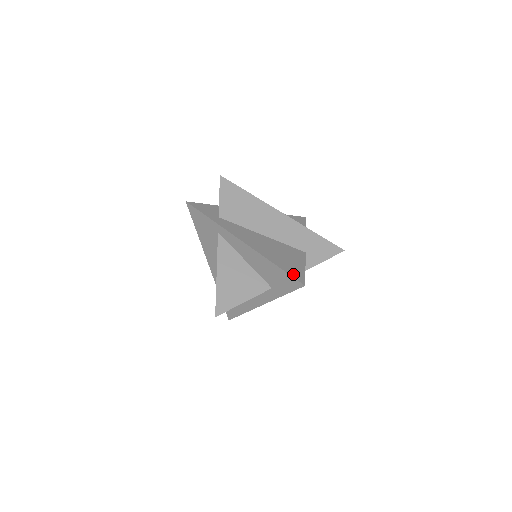
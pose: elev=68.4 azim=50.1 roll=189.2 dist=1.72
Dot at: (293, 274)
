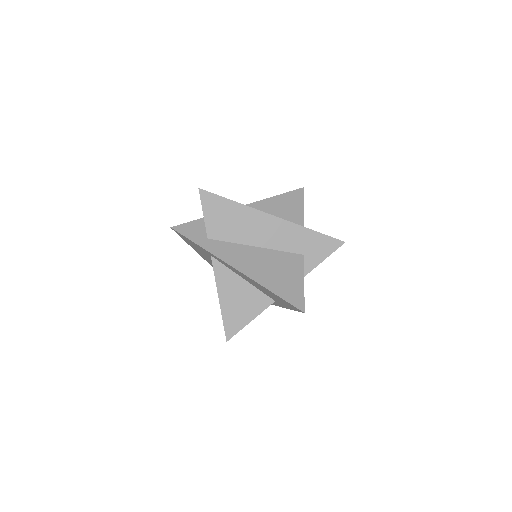
Dot at: (291, 300)
